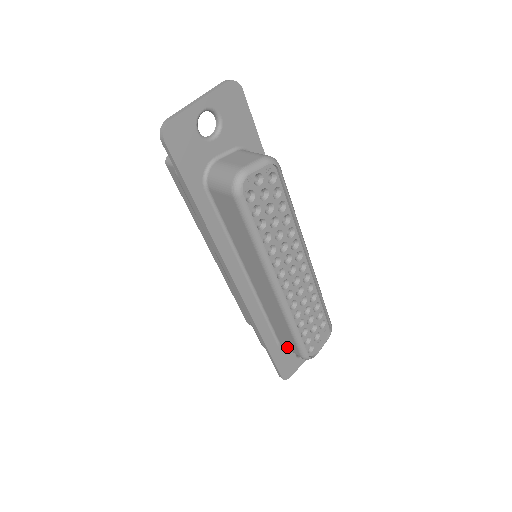
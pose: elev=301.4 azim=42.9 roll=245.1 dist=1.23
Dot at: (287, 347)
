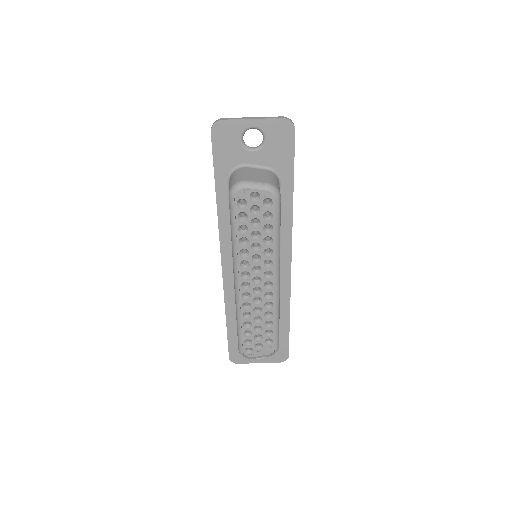
Dot at: occluded
